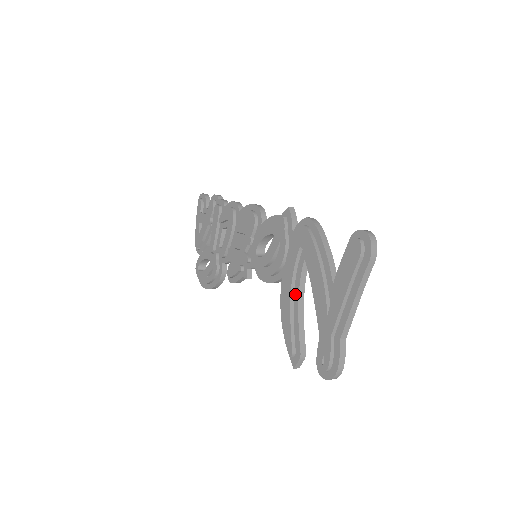
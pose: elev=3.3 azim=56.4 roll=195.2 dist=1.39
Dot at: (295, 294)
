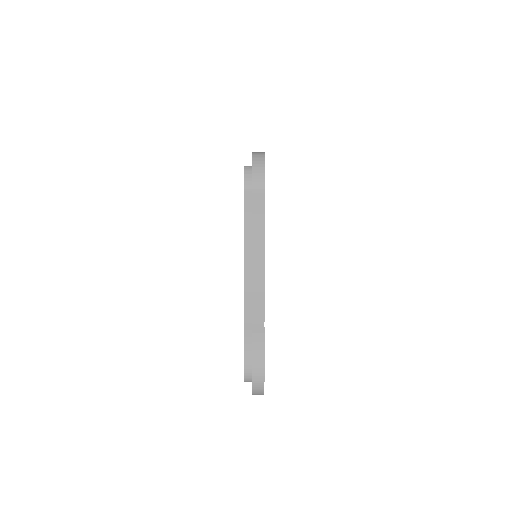
Dot at: occluded
